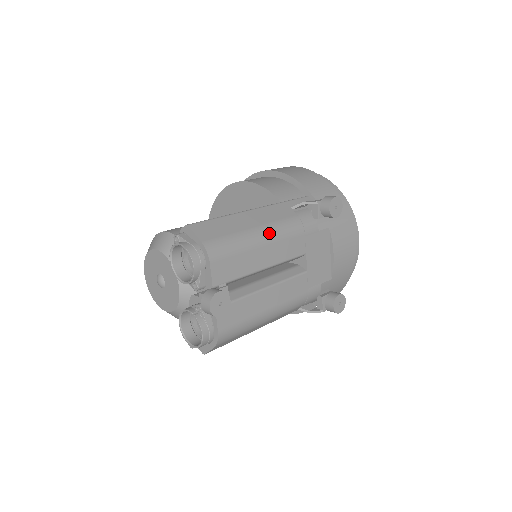
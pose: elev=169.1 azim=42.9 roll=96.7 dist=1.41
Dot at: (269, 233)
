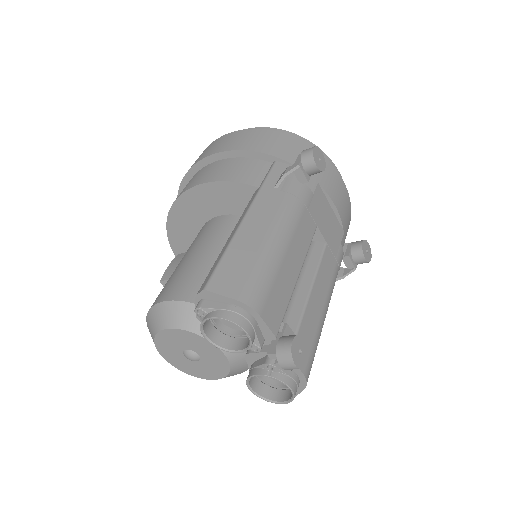
Dot at: (282, 234)
